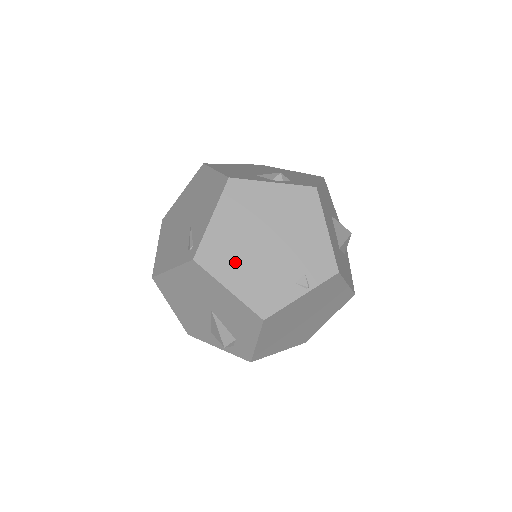
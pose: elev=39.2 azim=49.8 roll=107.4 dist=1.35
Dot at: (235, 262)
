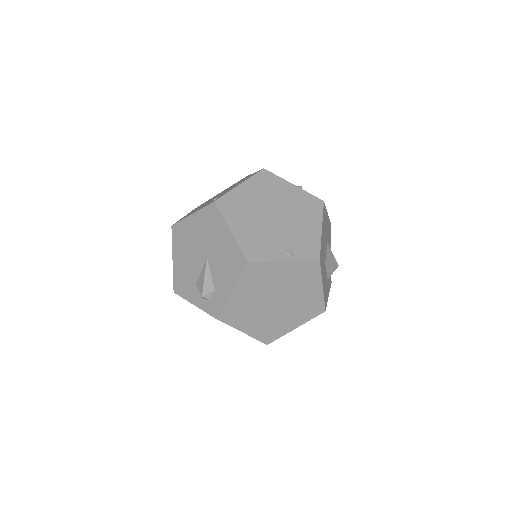
Dot at: (244, 217)
